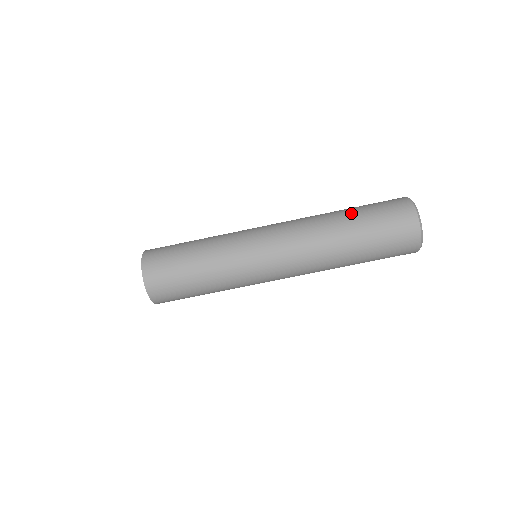
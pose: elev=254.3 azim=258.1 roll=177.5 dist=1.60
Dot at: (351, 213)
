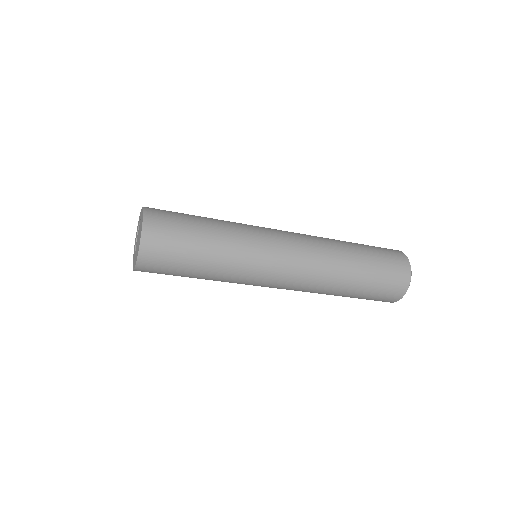
Dot at: (360, 250)
